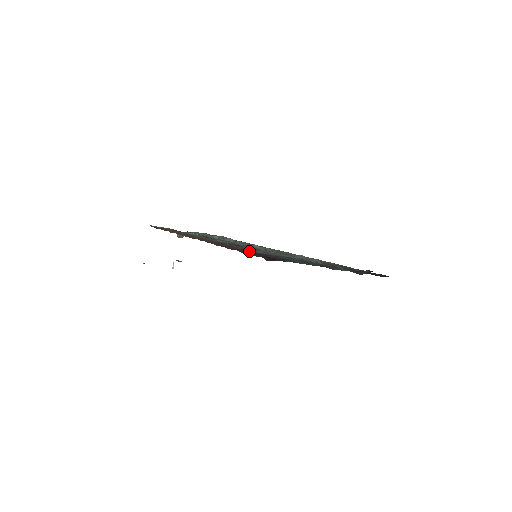
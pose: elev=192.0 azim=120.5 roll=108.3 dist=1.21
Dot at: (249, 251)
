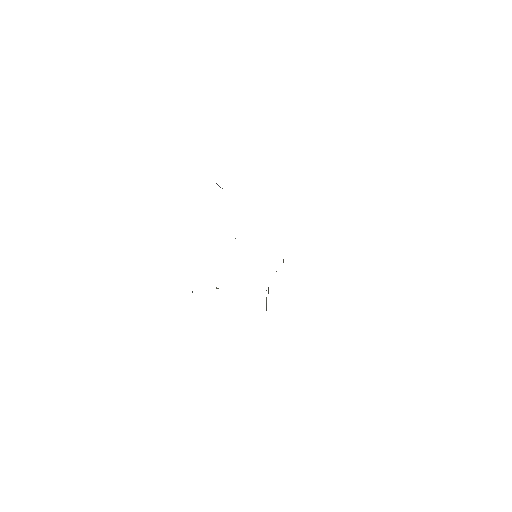
Dot at: occluded
